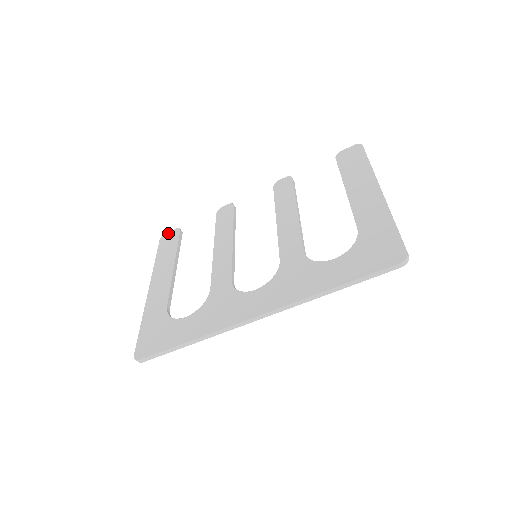
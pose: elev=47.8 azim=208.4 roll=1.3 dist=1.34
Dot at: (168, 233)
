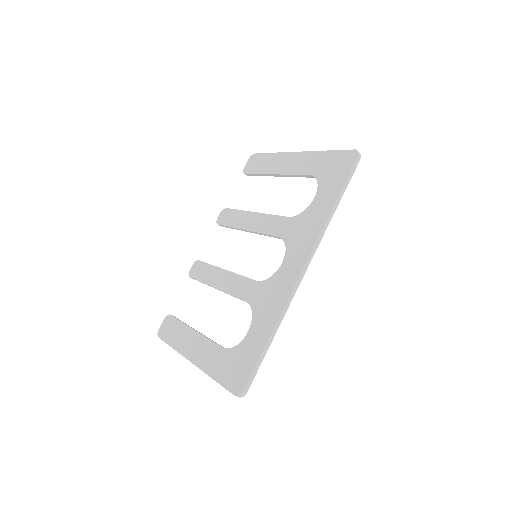
Dot at: (161, 327)
